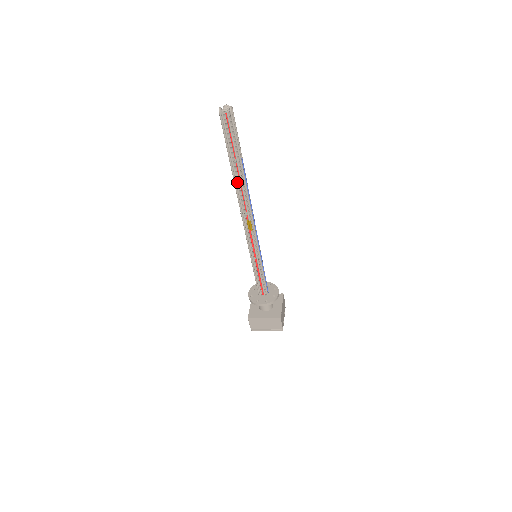
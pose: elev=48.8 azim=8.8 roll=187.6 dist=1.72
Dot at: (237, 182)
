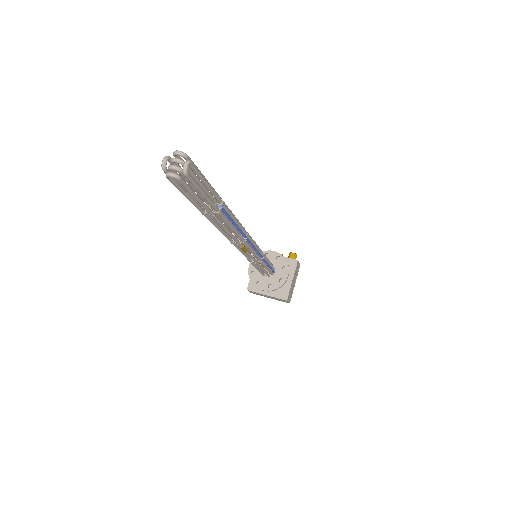
Dot at: (215, 225)
